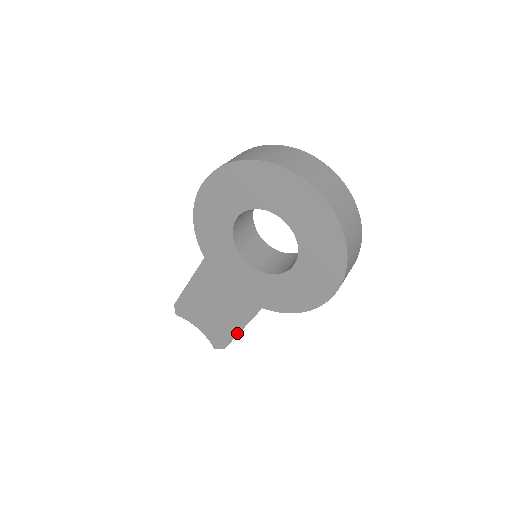
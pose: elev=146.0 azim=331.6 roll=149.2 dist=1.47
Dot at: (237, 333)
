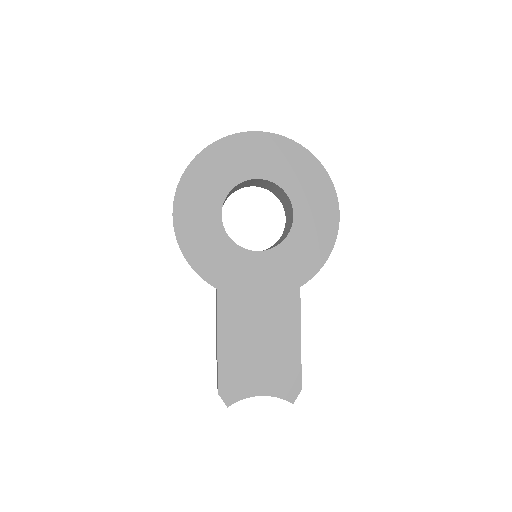
Dot at: (299, 349)
